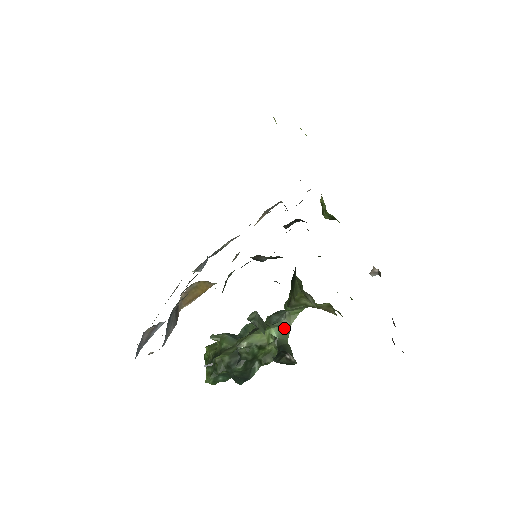
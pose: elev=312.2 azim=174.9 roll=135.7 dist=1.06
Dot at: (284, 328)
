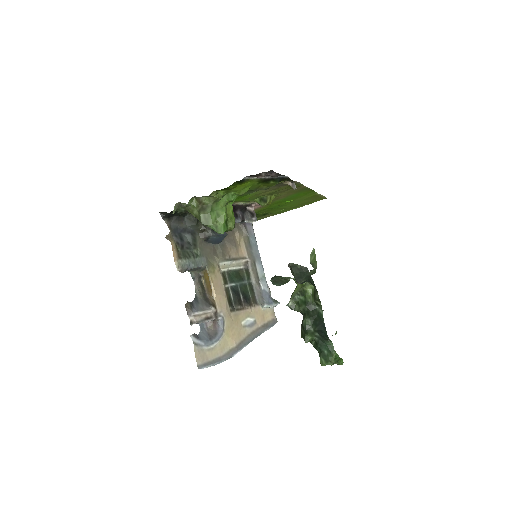
Dot at: (311, 272)
